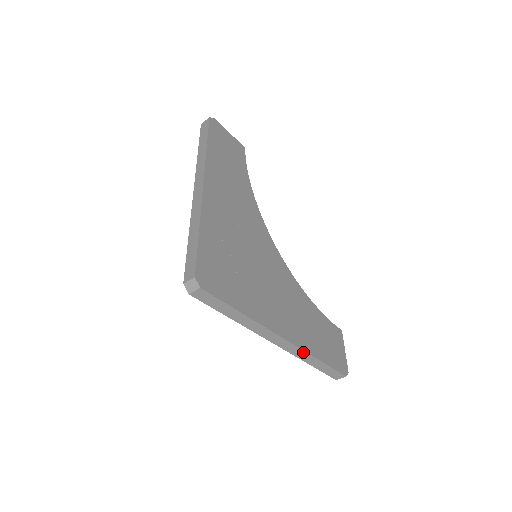
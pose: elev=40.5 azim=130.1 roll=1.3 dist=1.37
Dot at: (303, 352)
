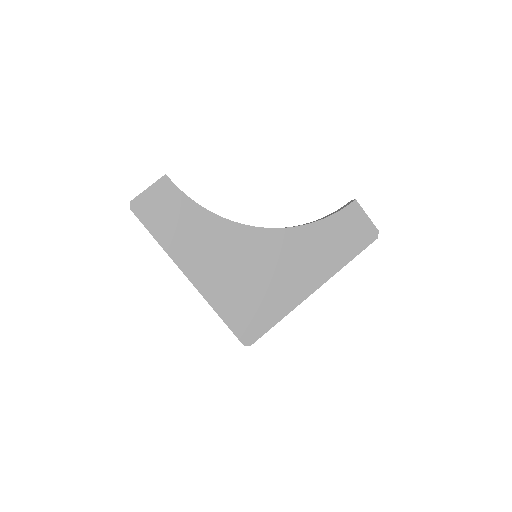
Dot at: occluded
